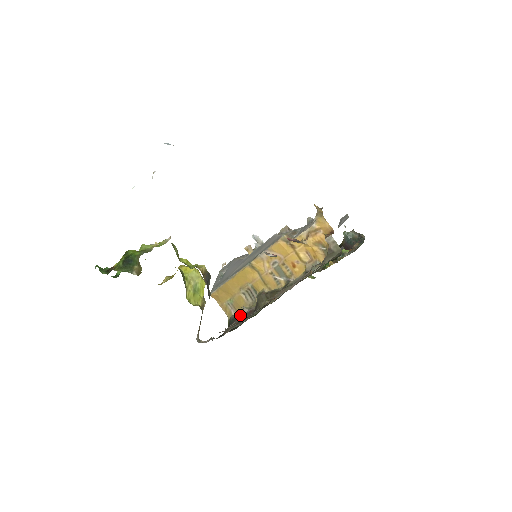
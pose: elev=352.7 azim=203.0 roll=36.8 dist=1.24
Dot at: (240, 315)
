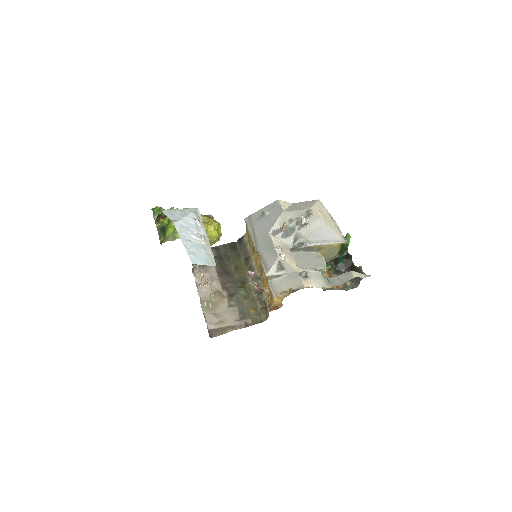
Dot at: (244, 246)
